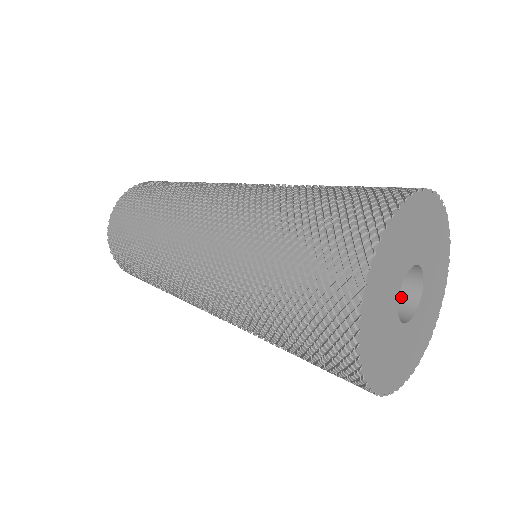
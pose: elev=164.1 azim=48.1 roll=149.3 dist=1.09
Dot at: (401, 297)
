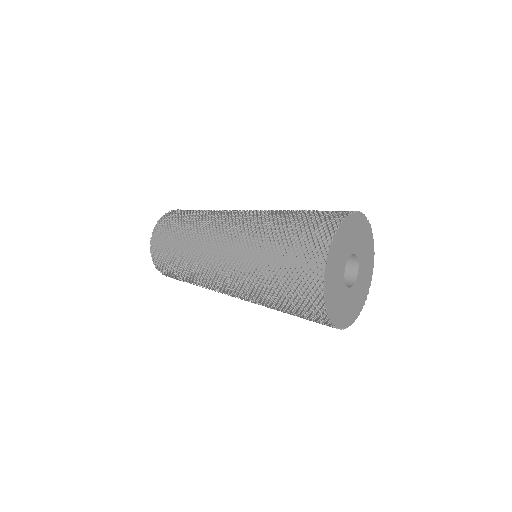
Dot at: (348, 262)
